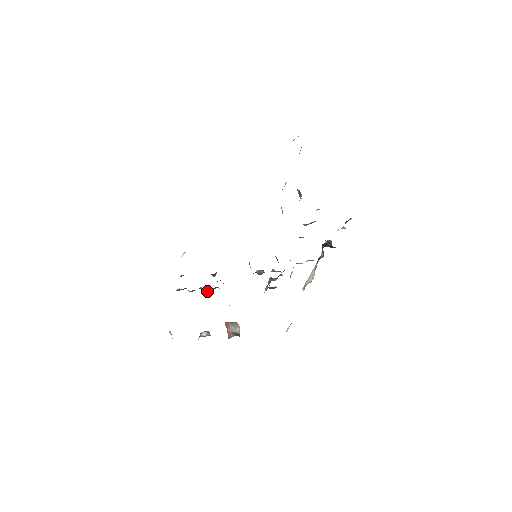
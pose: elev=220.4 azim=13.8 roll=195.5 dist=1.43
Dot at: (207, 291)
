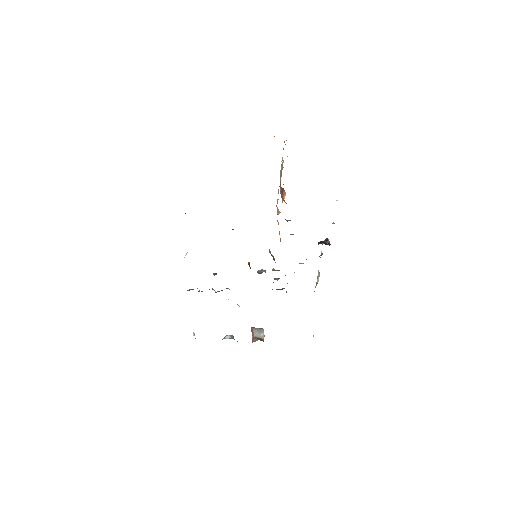
Dot at: occluded
